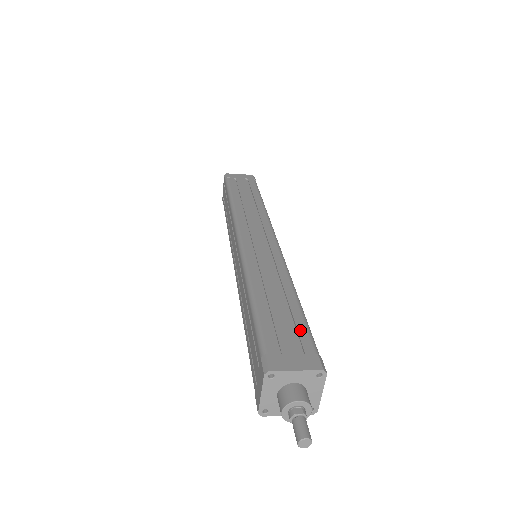
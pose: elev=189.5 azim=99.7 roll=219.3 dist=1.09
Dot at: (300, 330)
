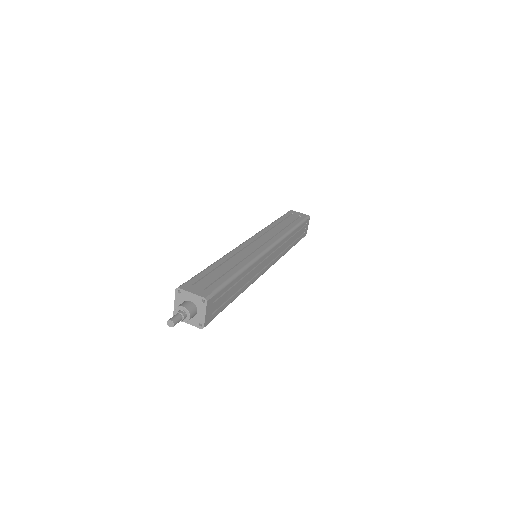
Dot at: (217, 282)
